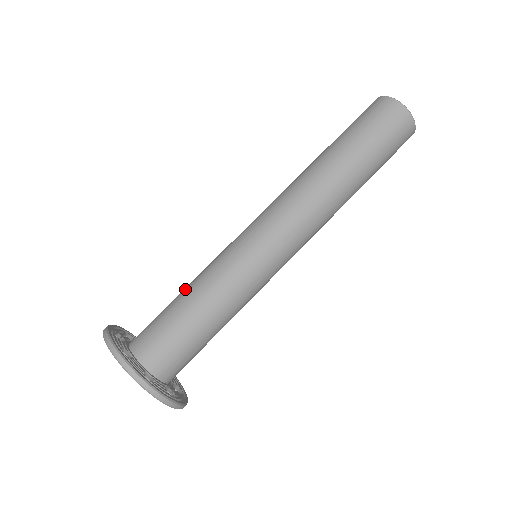
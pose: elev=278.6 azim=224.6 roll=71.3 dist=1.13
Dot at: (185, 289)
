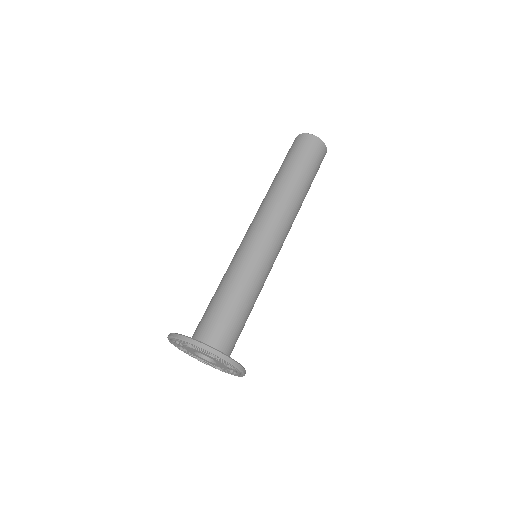
Dot at: (216, 291)
